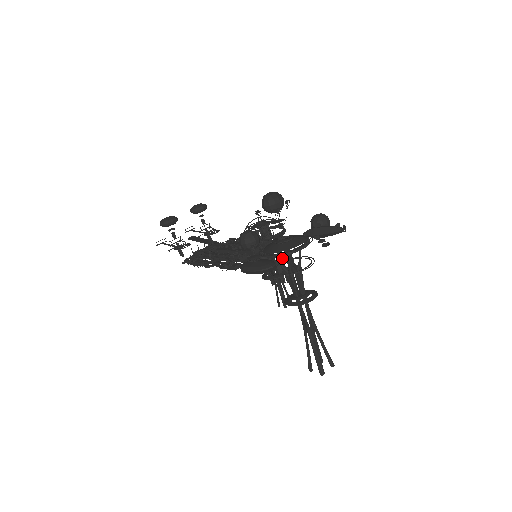
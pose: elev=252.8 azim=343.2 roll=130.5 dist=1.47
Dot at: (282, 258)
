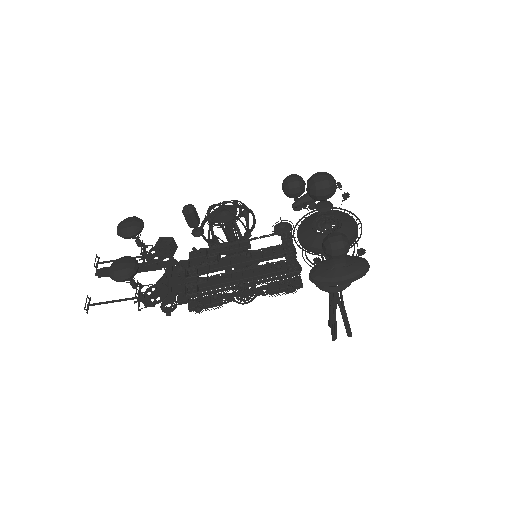
Dot at: occluded
